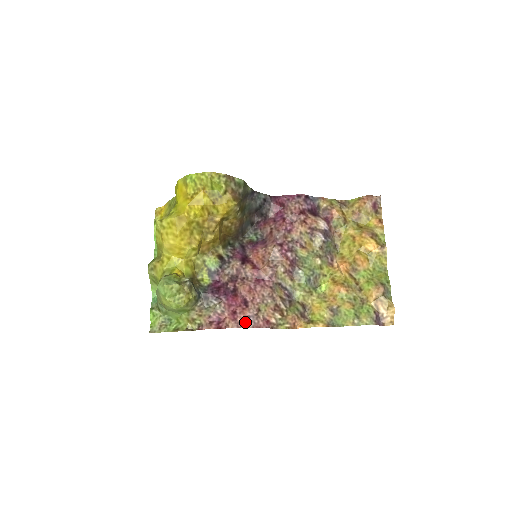
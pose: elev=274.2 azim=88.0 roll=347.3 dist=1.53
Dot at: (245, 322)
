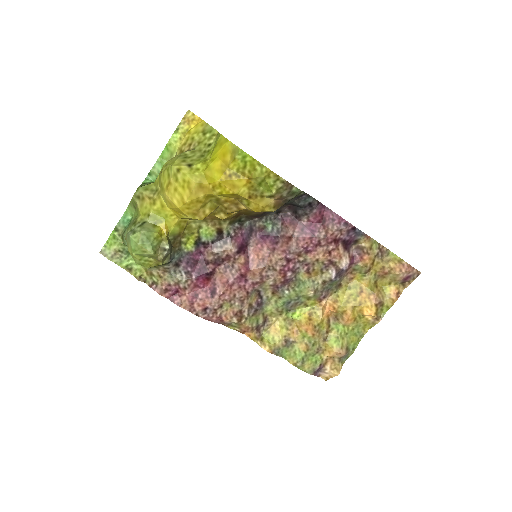
Dot at: (200, 310)
